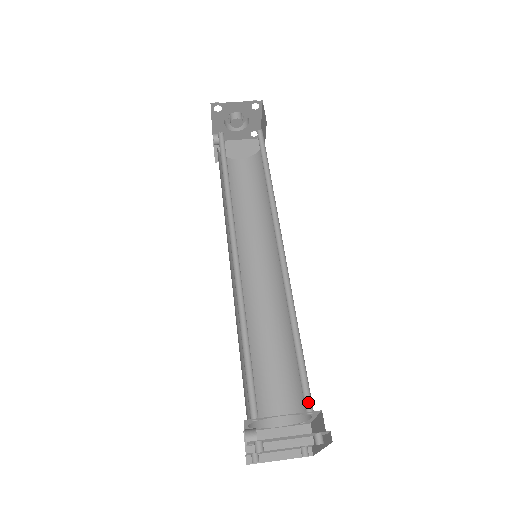
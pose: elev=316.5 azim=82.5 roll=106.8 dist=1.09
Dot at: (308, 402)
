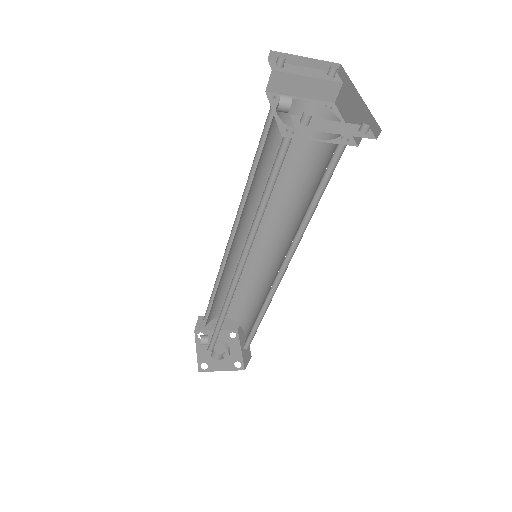
Dot at: (326, 119)
